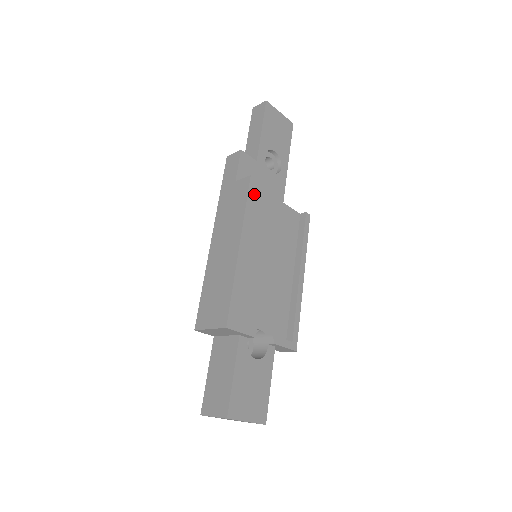
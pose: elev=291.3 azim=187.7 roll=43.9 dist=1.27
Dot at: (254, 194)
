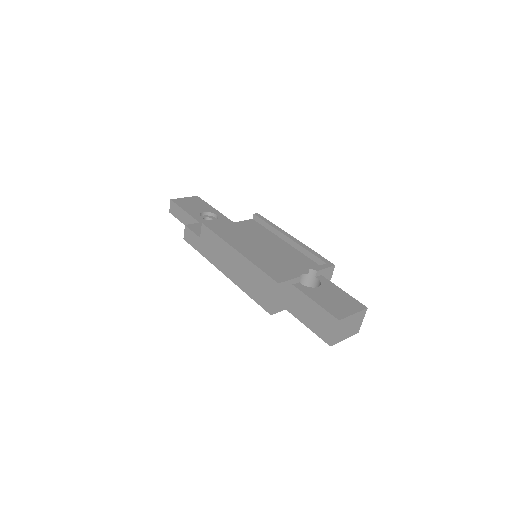
Dot at: occluded
